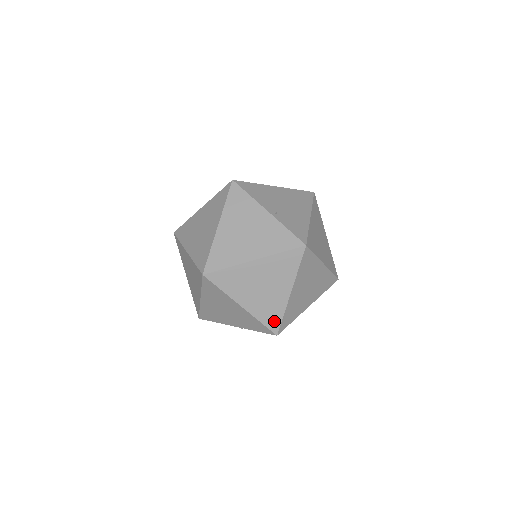
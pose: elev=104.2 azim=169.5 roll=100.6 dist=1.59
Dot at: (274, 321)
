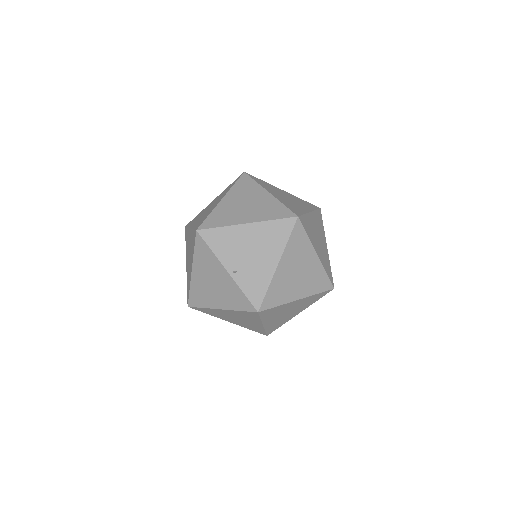
Dot at: (260, 331)
